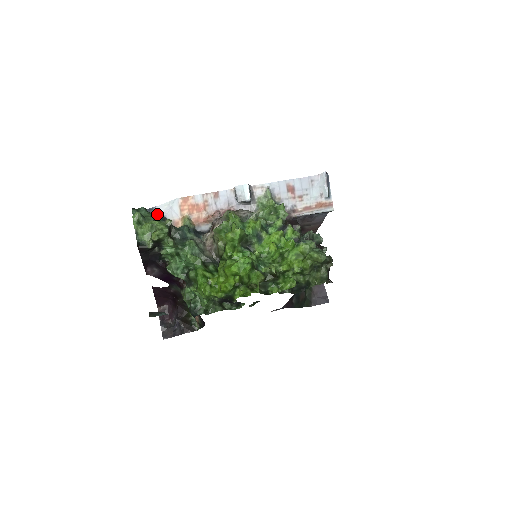
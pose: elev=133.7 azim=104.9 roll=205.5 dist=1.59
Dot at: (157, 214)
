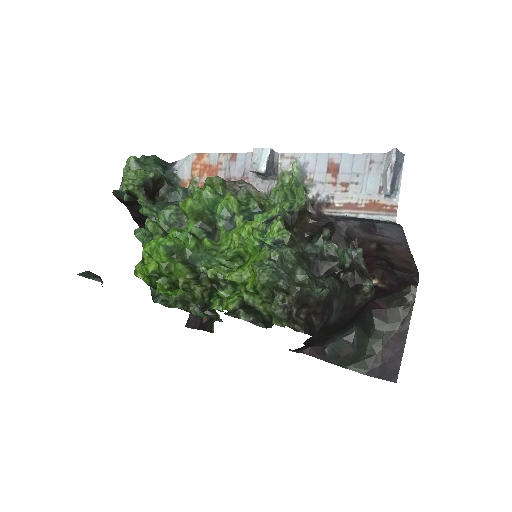
Dot at: (174, 169)
